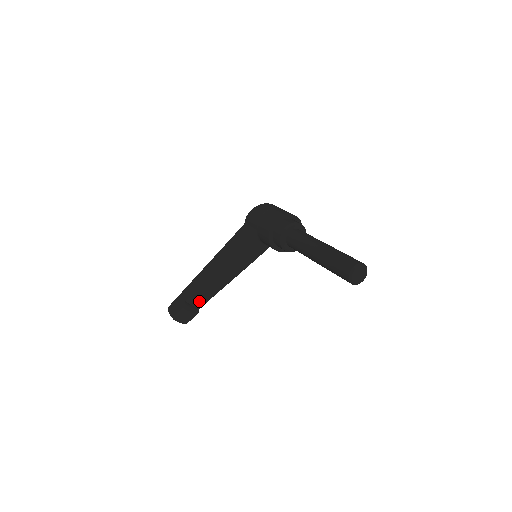
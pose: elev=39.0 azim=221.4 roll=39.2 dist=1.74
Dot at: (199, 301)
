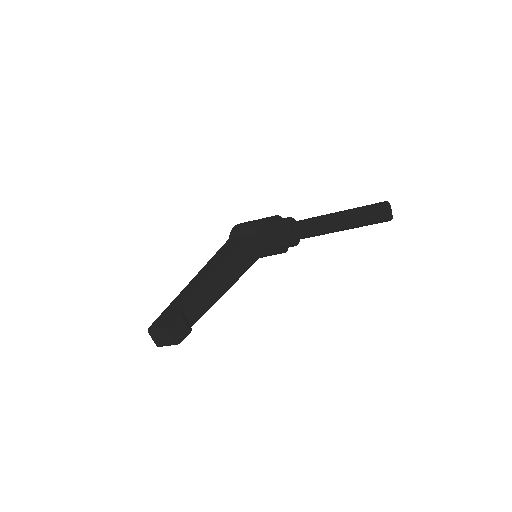
Dot at: (192, 314)
